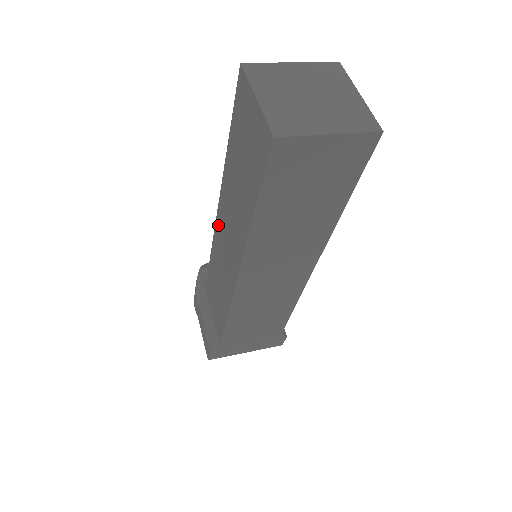
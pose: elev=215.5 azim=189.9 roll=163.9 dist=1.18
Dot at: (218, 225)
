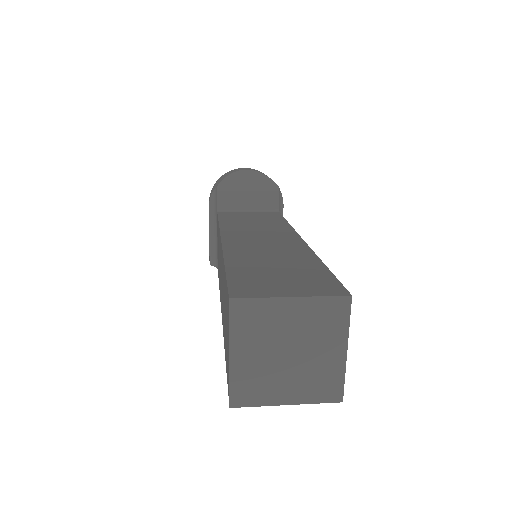
Dot at: (220, 245)
